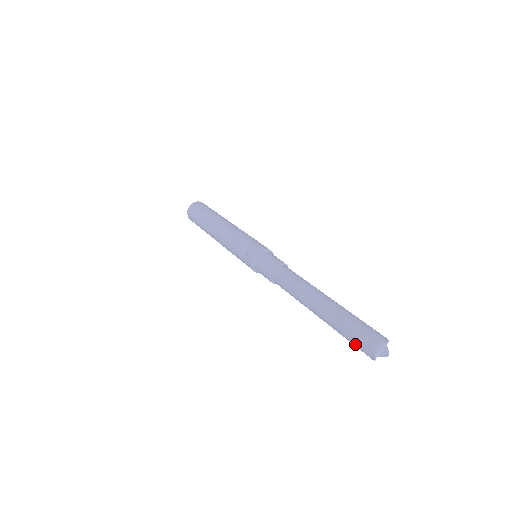
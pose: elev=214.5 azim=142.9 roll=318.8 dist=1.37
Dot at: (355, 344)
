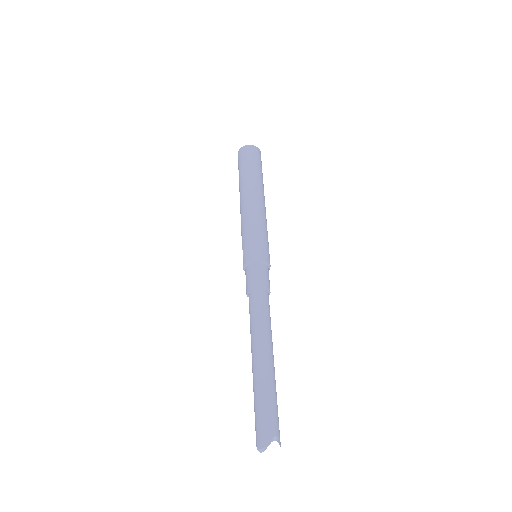
Dot at: occluded
